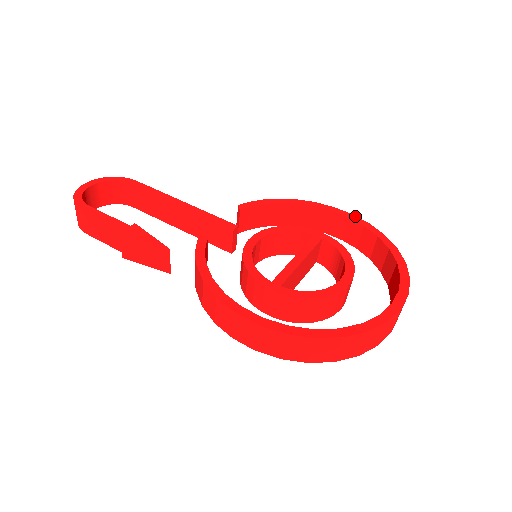
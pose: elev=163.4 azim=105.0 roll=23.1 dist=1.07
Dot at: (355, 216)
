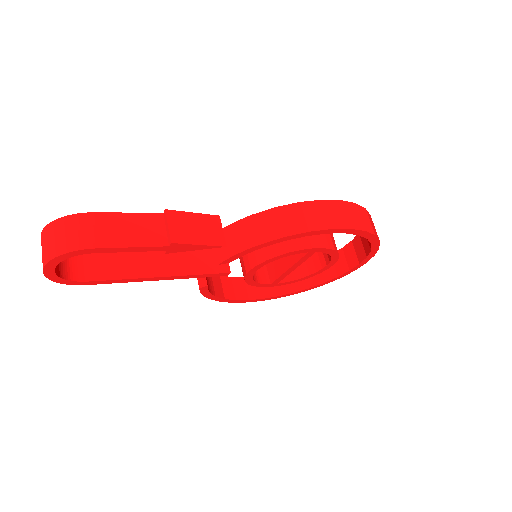
Dot at: occluded
